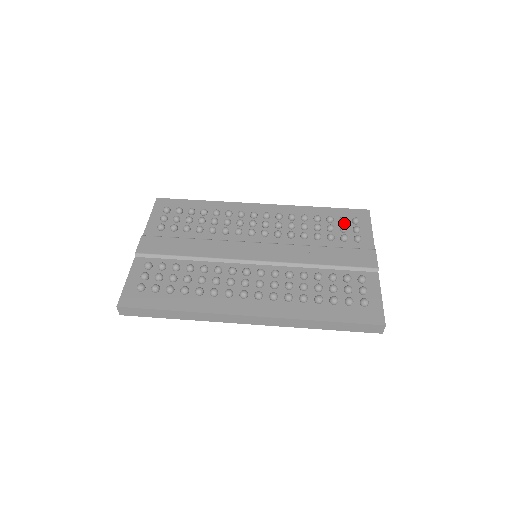
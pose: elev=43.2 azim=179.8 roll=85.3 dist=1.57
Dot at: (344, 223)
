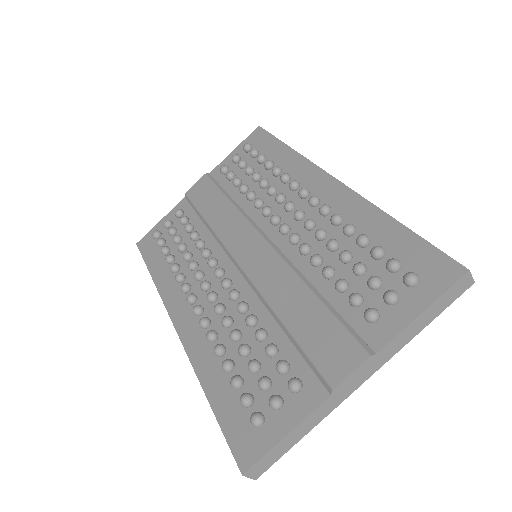
Dot at: (392, 272)
